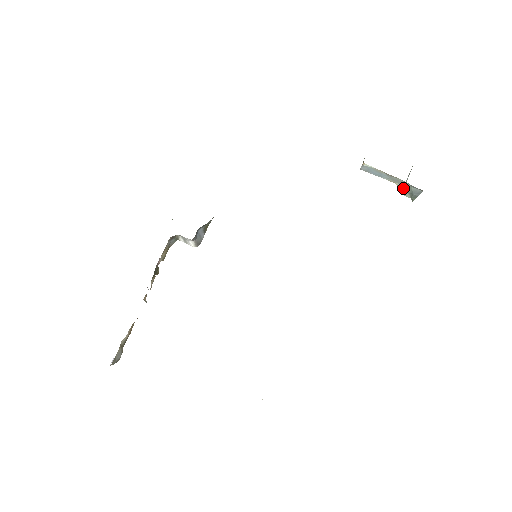
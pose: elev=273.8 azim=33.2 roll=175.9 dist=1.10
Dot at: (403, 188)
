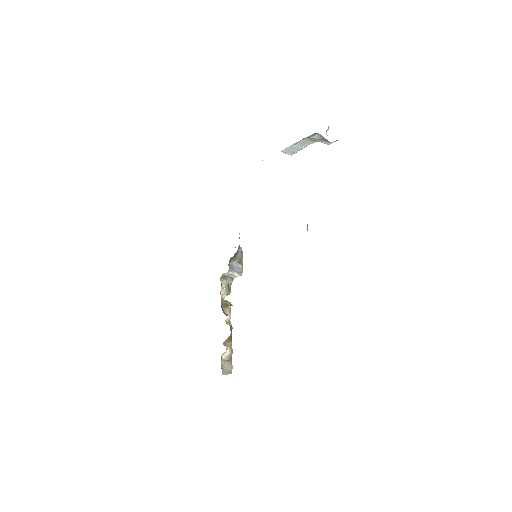
Dot at: occluded
